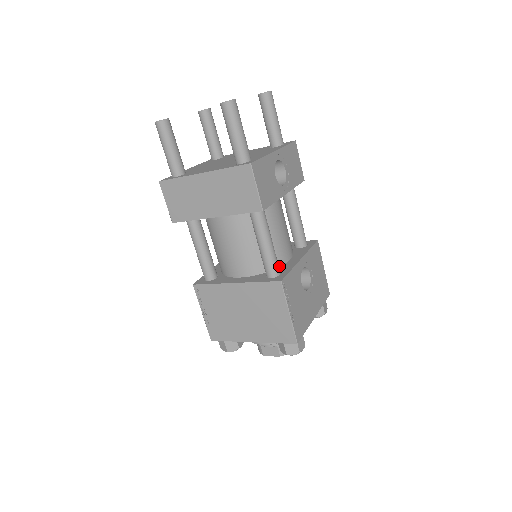
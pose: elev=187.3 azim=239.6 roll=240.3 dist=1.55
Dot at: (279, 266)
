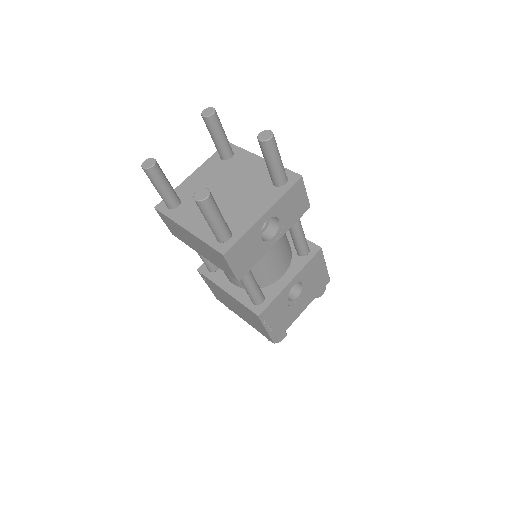
Dot at: (268, 285)
